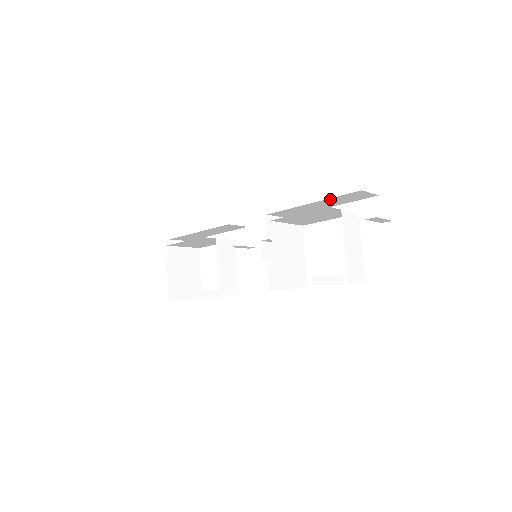
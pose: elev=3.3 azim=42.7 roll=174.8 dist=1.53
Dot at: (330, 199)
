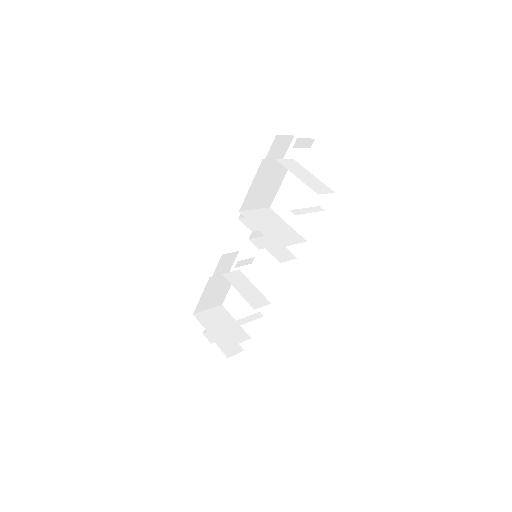
Dot at: occluded
